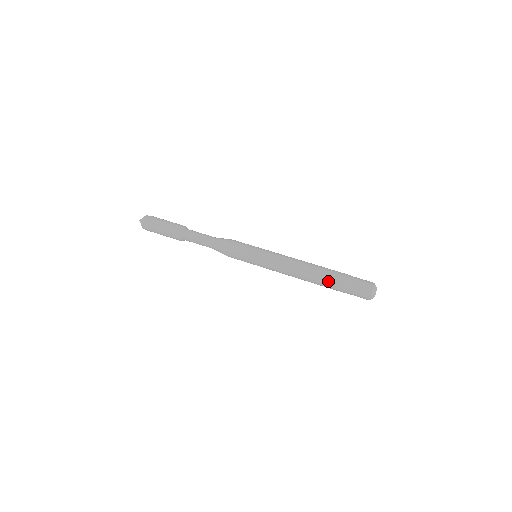
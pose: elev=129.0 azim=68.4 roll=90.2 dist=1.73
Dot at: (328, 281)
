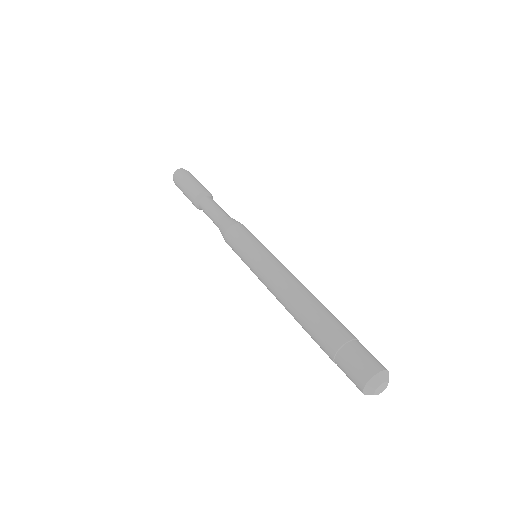
Dot at: (312, 336)
